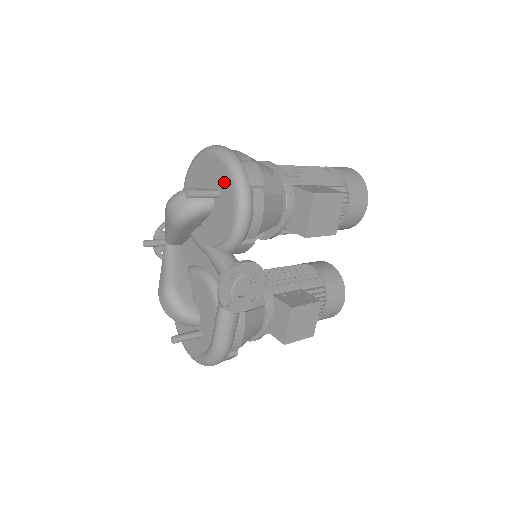
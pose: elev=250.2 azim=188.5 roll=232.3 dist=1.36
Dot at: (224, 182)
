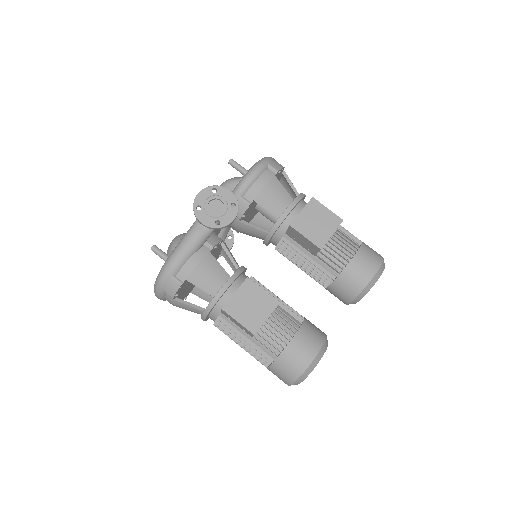
Dot at: occluded
